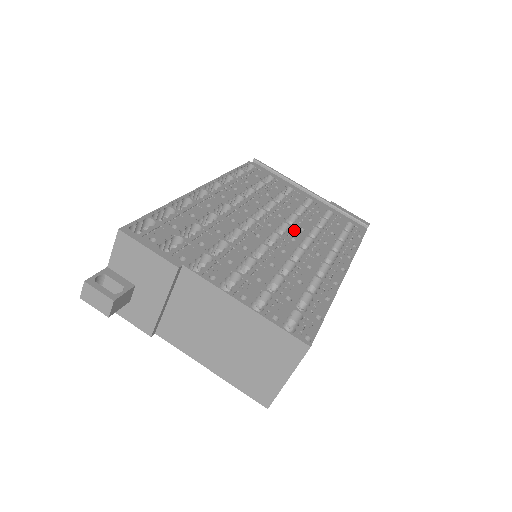
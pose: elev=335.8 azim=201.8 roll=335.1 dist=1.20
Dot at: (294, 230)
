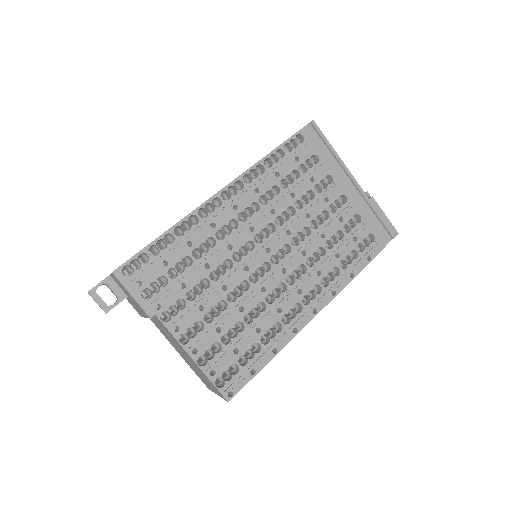
Dot at: (293, 255)
